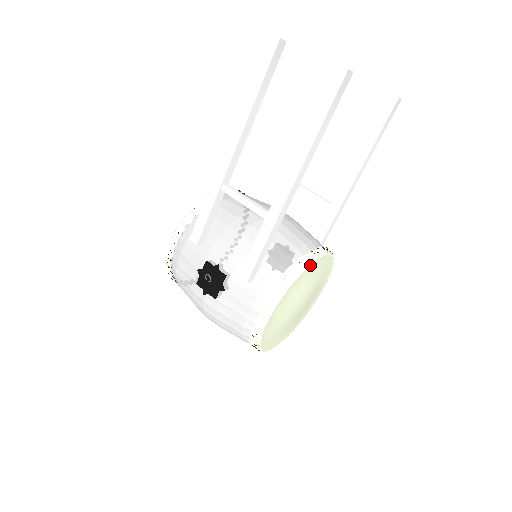
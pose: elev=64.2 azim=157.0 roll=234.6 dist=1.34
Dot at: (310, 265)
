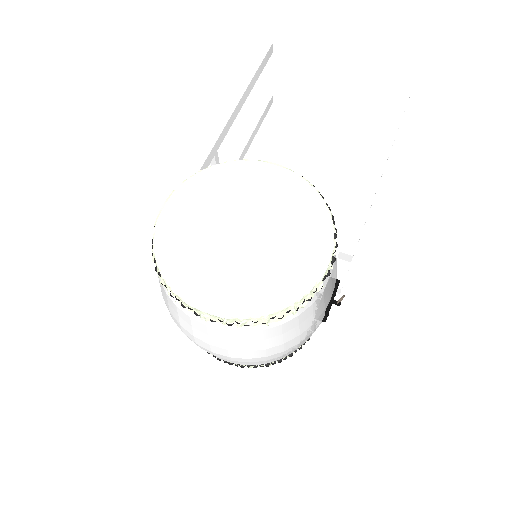
Dot at: (239, 162)
